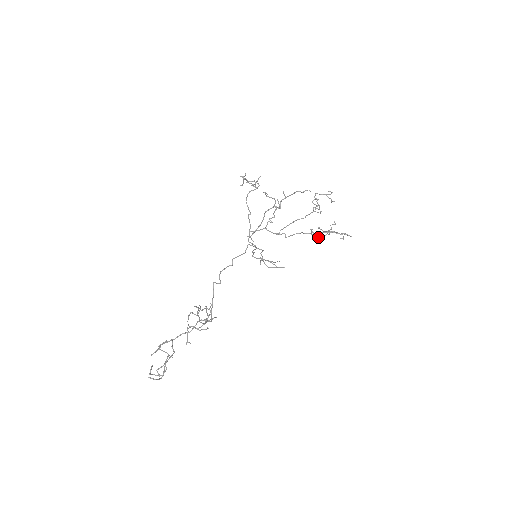
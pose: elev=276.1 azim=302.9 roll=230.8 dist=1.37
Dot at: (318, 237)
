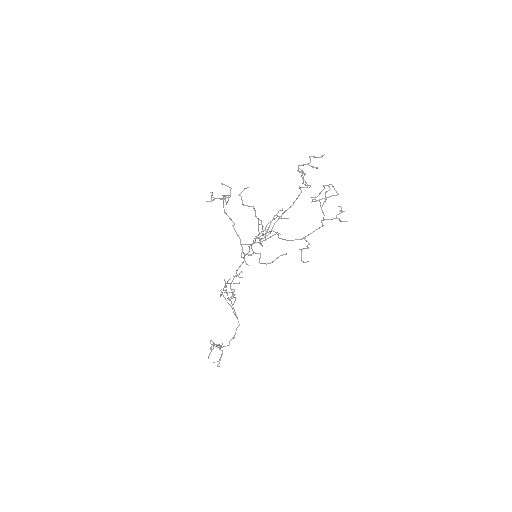
Dot at: occluded
